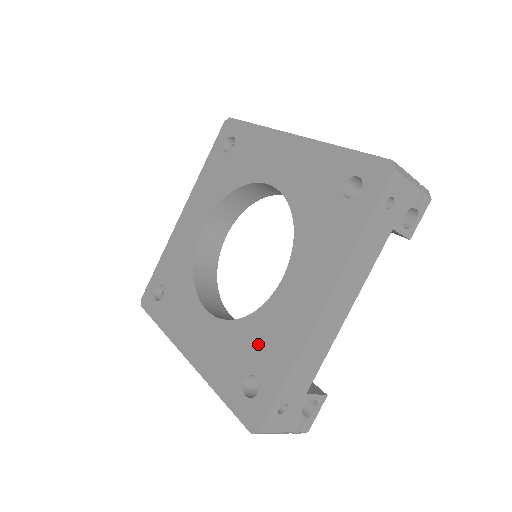
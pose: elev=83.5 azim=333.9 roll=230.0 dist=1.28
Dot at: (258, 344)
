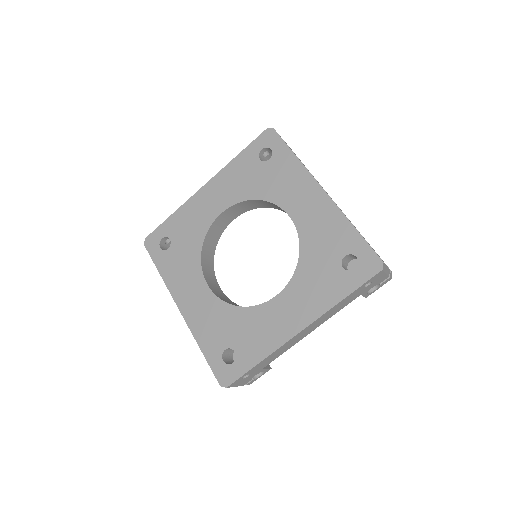
Dot at: (243, 331)
